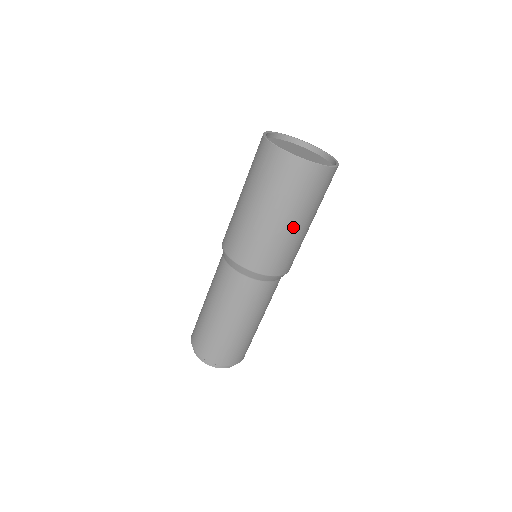
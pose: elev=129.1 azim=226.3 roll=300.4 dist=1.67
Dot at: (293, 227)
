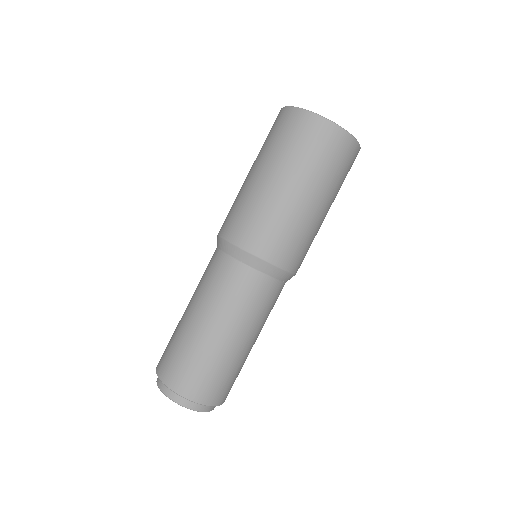
Dot at: (321, 211)
